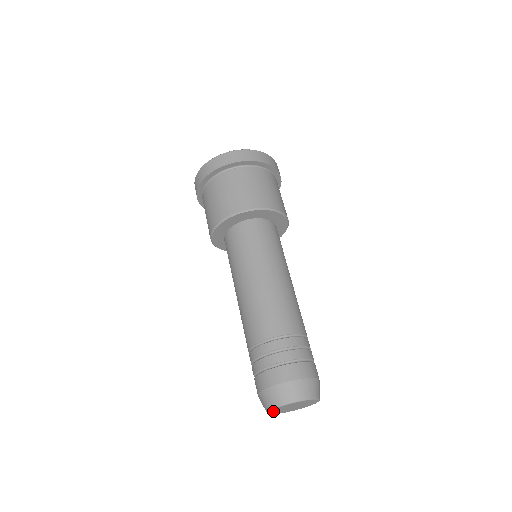
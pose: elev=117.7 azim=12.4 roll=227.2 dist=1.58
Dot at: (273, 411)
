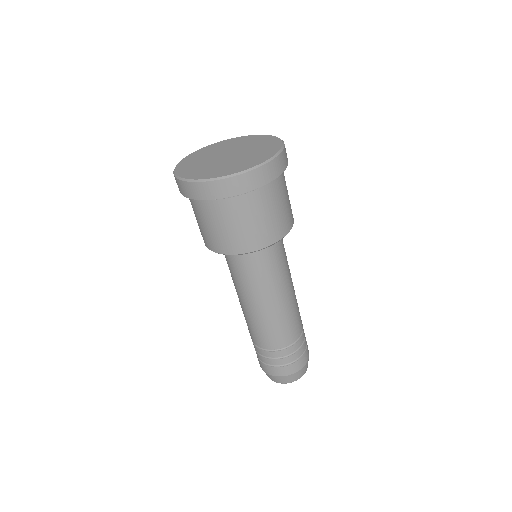
Dot at: occluded
